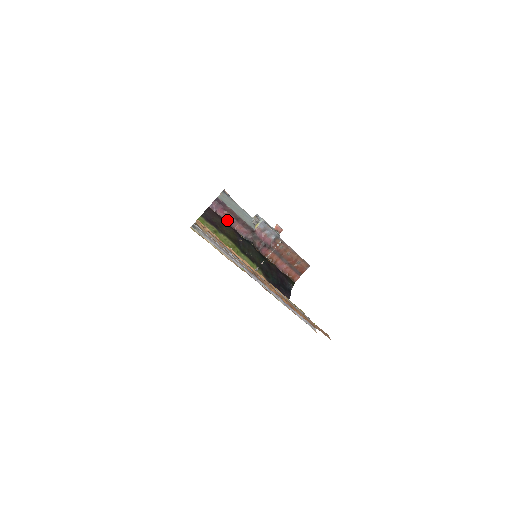
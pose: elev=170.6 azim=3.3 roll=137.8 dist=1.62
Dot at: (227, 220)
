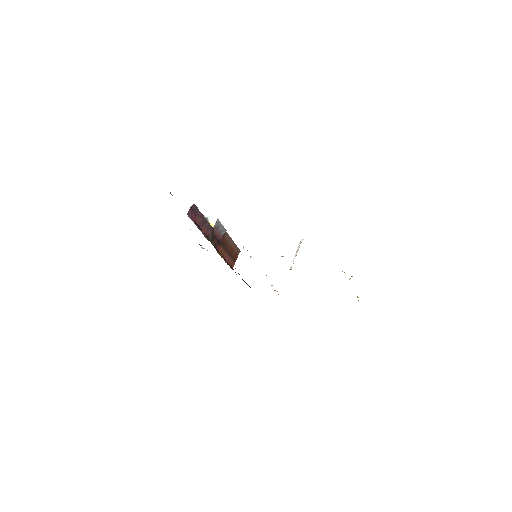
Dot at: occluded
